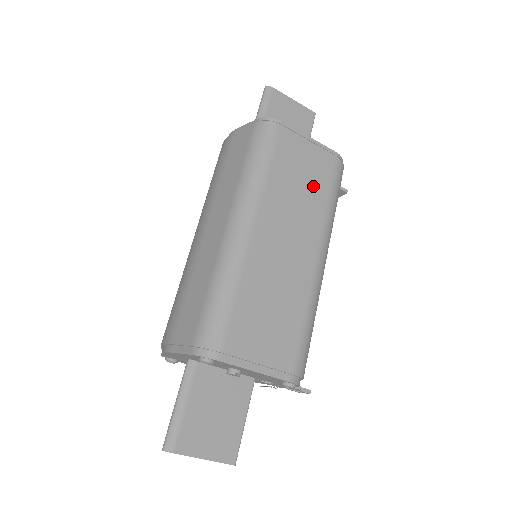
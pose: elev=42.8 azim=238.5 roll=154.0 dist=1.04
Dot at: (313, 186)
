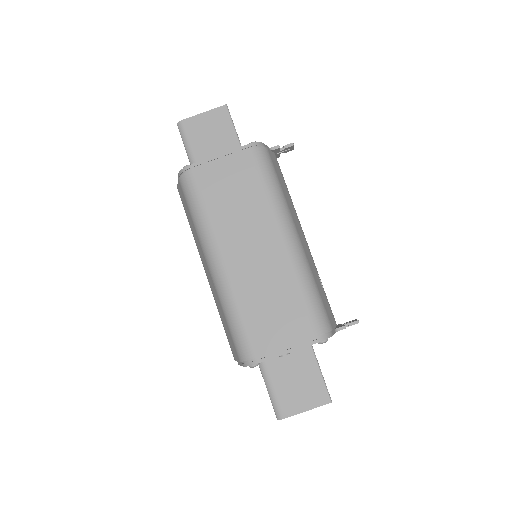
Dot at: (246, 191)
